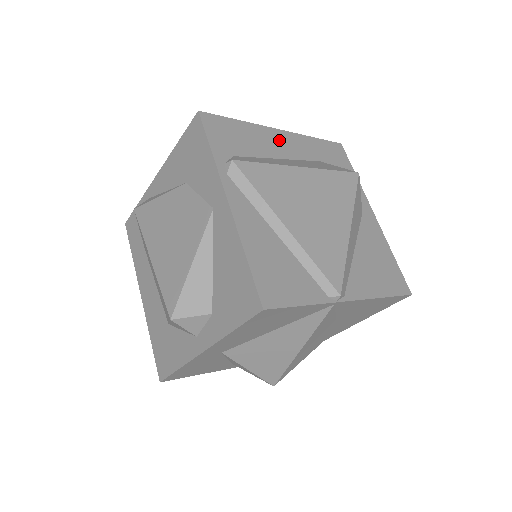
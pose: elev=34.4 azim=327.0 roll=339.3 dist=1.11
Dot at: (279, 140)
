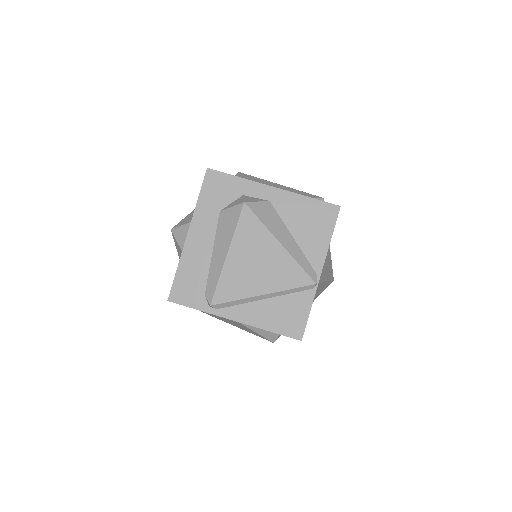
Dot at: (197, 242)
